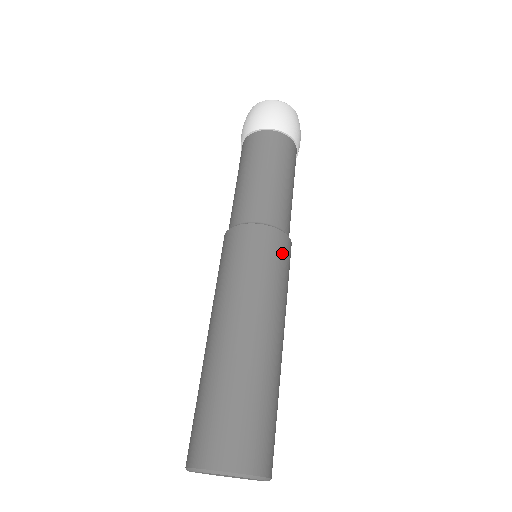
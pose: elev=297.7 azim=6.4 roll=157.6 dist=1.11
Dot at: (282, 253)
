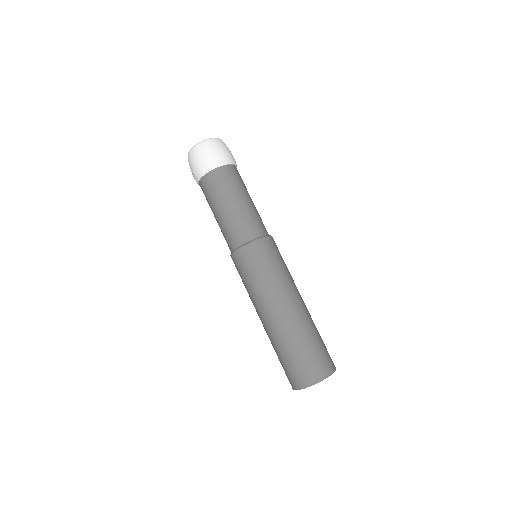
Dot at: occluded
